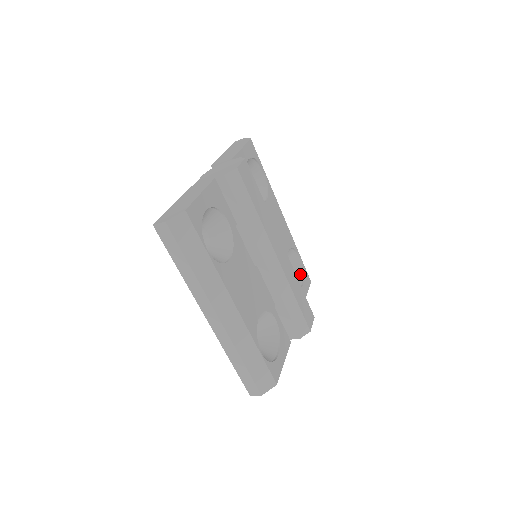
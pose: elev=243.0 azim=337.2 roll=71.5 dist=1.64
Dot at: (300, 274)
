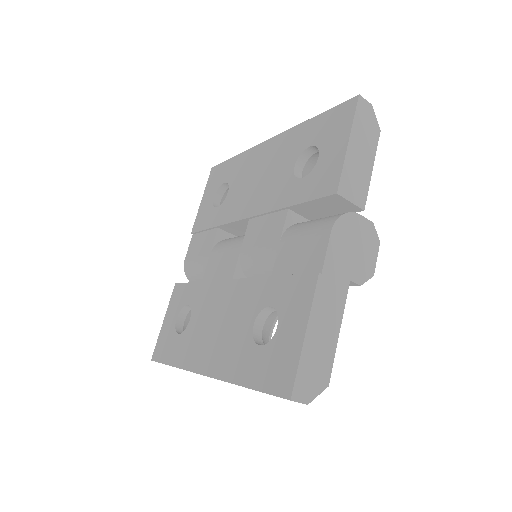
Dot at: occluded
